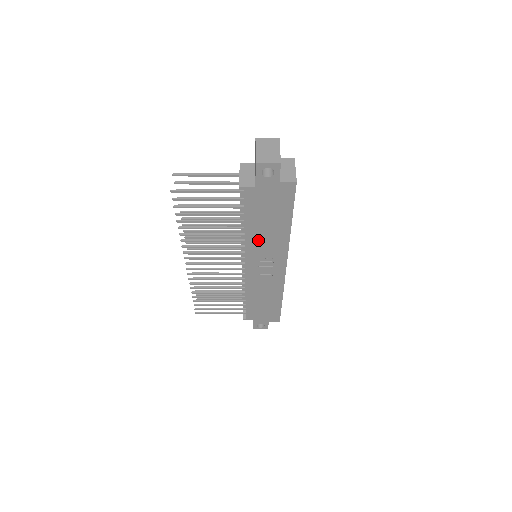
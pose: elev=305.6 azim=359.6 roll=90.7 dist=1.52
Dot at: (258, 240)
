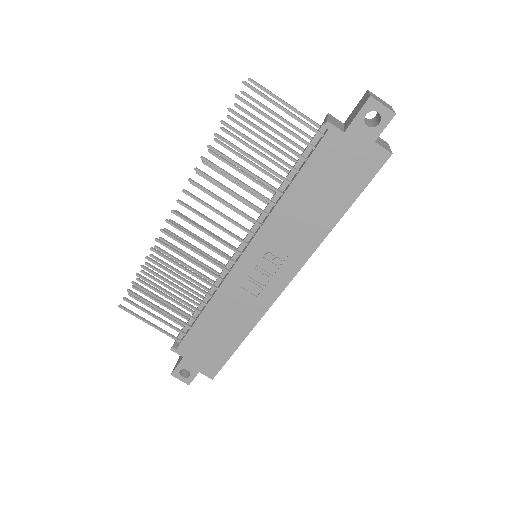
Dot at: (287, 220)
